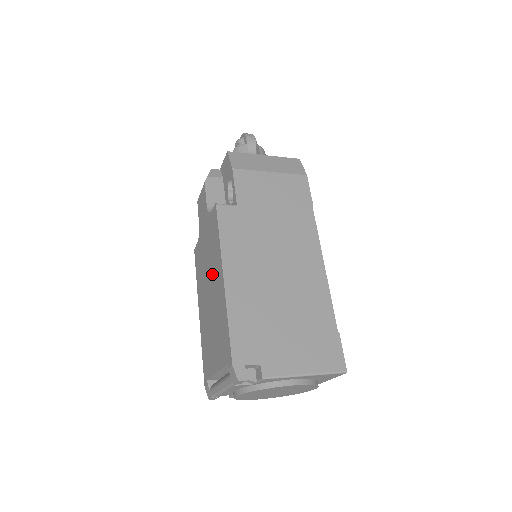
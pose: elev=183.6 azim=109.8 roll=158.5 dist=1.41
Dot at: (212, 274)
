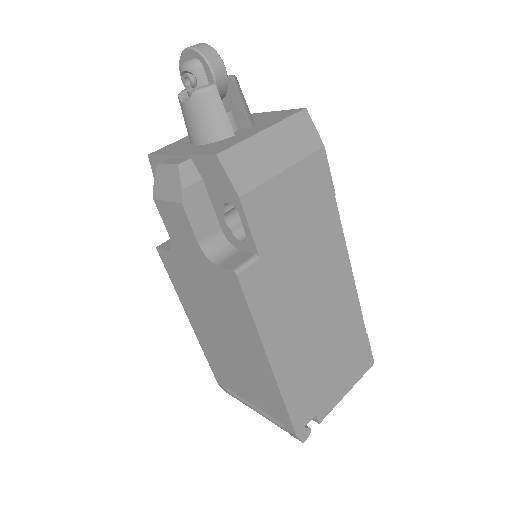
Dot at: (231, 329)
